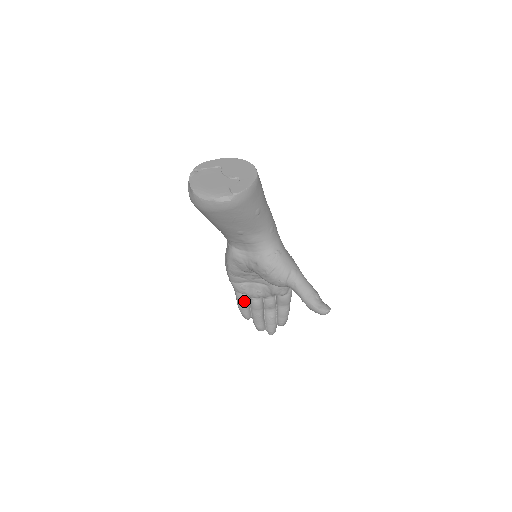
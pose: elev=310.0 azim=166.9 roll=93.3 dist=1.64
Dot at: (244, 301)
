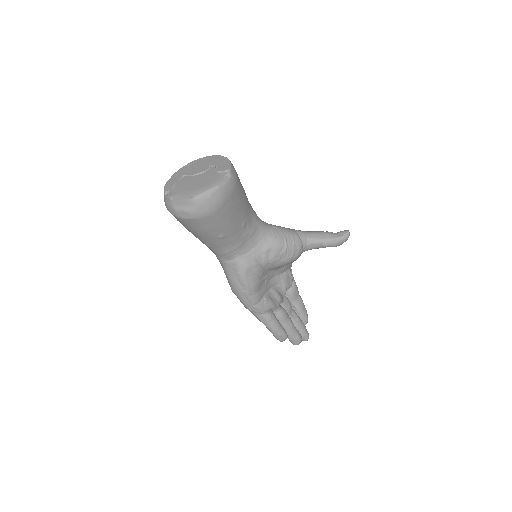
Dot at: (274, 318)
